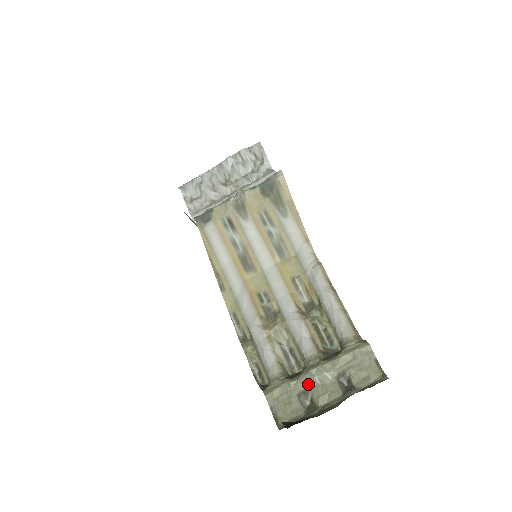
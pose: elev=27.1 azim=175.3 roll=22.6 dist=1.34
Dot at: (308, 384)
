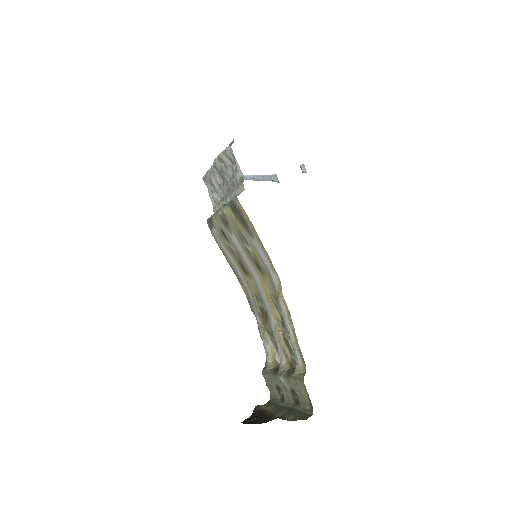
Dot at: (279, 383)
